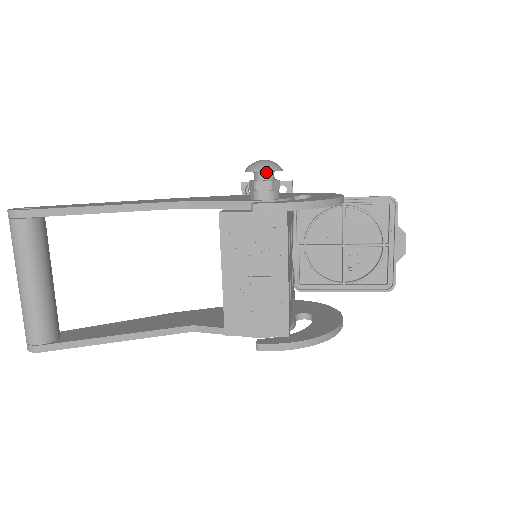
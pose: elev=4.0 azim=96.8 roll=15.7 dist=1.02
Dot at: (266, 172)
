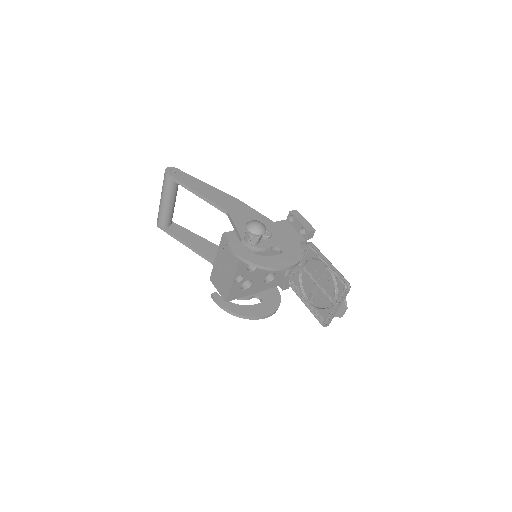
Dot at: (252, 231)
